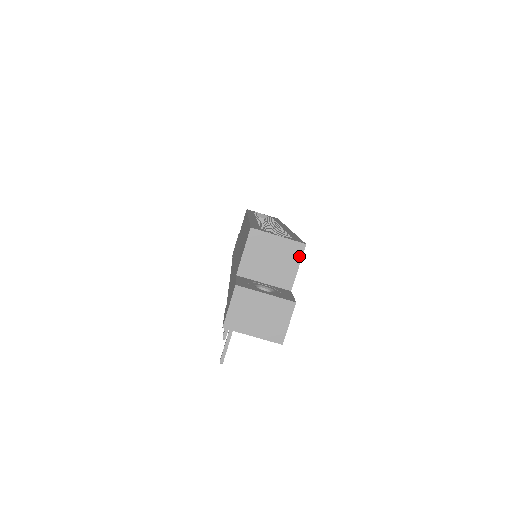
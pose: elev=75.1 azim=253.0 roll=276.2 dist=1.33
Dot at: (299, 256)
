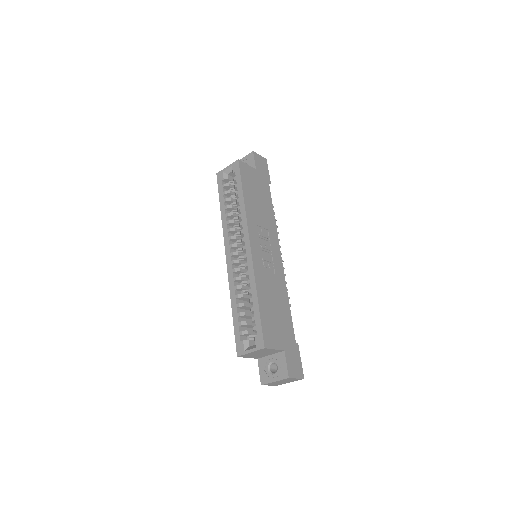
Dot at: (268, 349)
